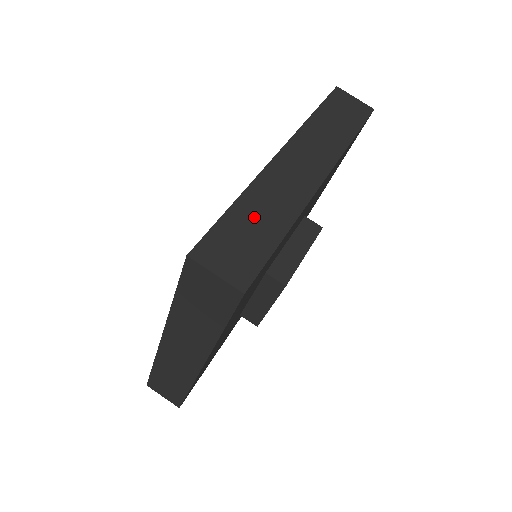
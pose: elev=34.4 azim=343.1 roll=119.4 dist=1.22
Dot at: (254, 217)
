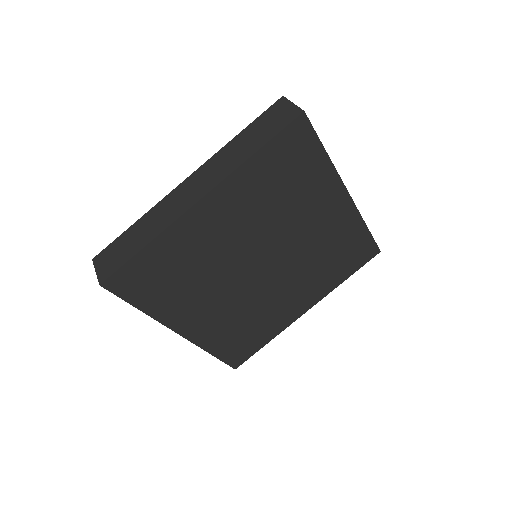
Dot at: (137, 234)
